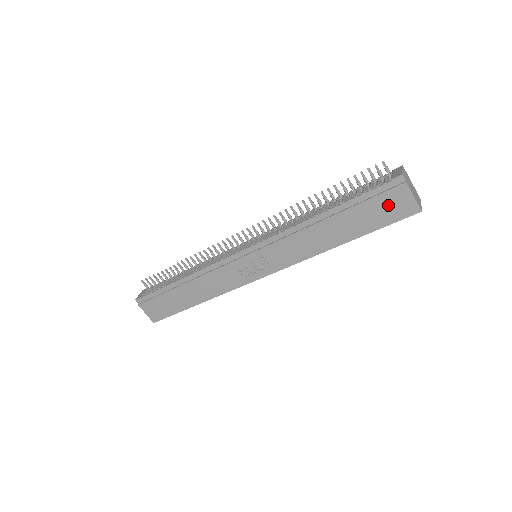
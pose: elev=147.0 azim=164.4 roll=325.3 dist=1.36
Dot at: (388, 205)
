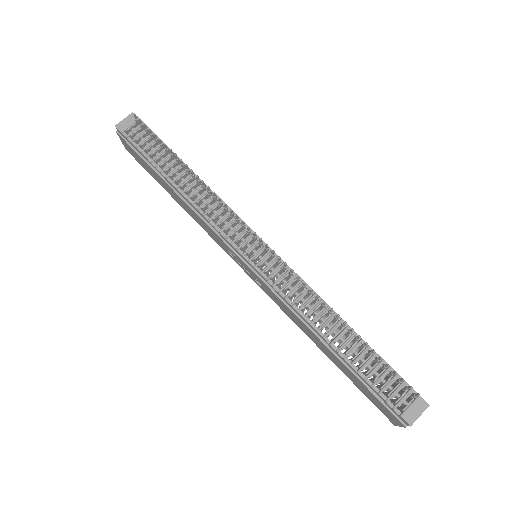
Dot at: (379, 404)
